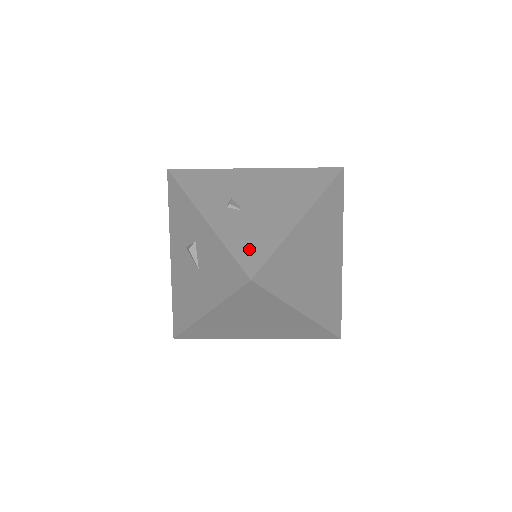
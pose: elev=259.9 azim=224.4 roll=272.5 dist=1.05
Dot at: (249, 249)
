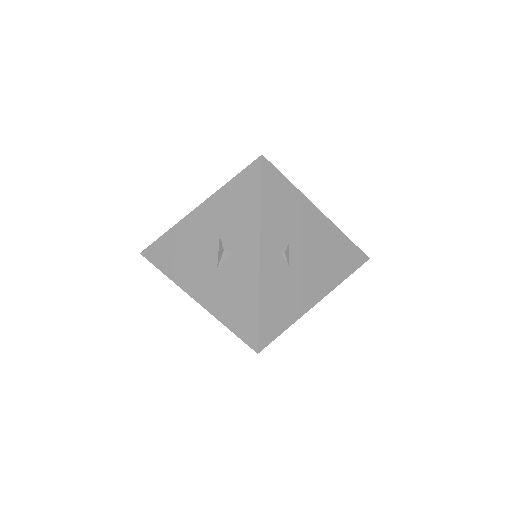
Dot at: (272, 318)
